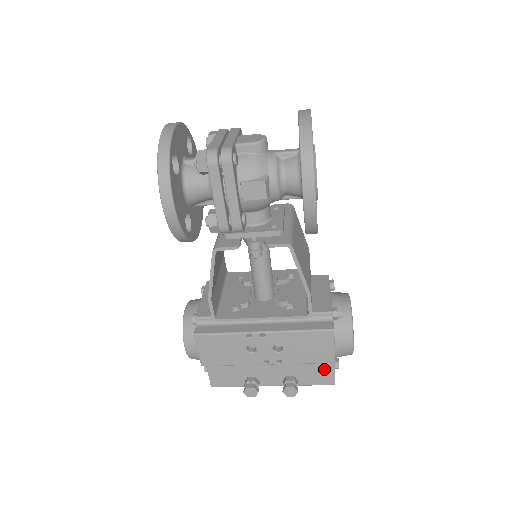
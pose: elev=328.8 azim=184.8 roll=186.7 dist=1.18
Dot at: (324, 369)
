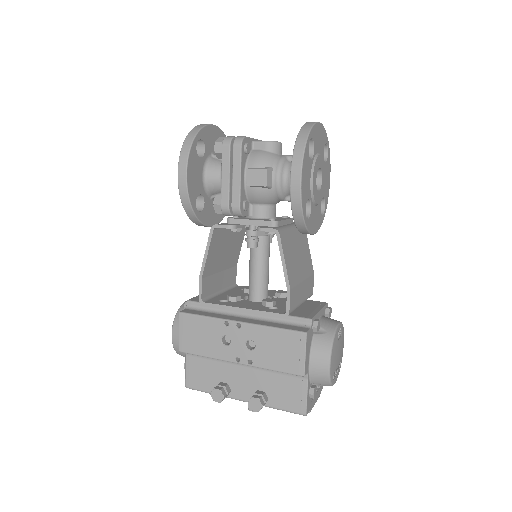
Dot at: (296, 390)
